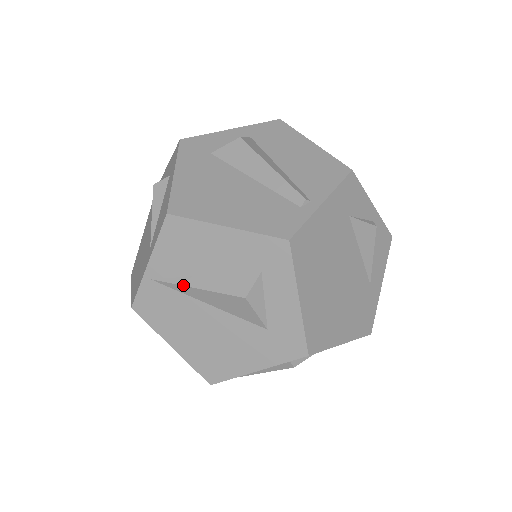
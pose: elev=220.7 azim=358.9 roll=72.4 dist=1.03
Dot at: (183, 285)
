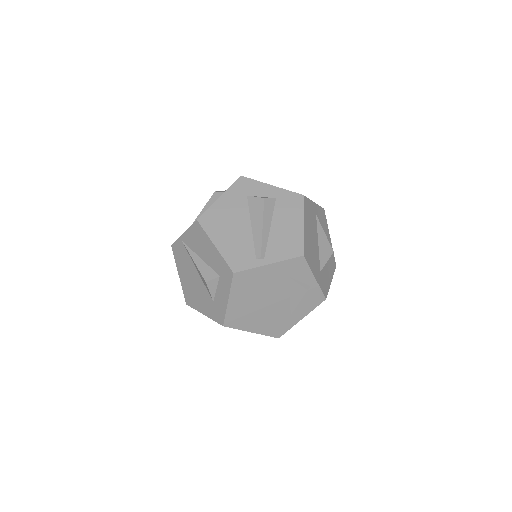
Dot at: (190, 255)
